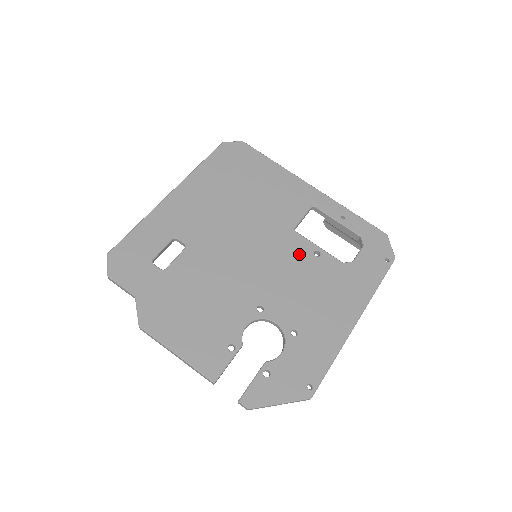
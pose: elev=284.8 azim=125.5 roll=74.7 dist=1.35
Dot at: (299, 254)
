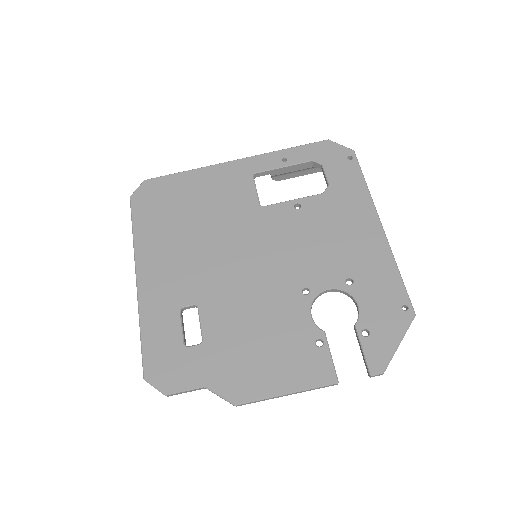
Dot at: (285, 220)
